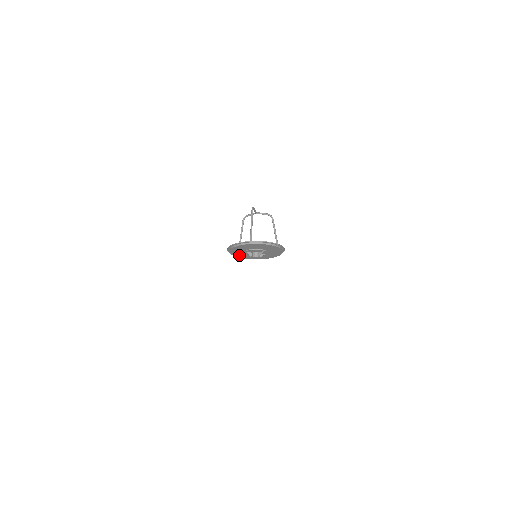
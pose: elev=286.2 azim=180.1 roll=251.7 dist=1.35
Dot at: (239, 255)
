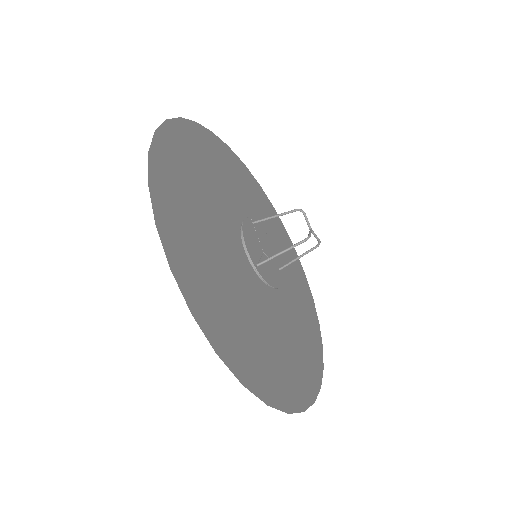
Dot at: occluded
